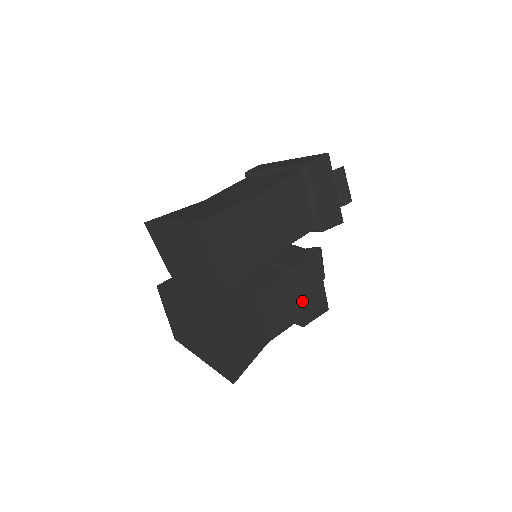
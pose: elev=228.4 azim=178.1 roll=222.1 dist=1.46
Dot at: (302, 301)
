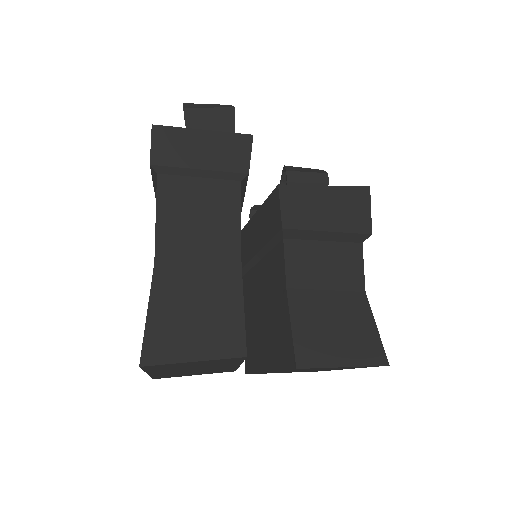
Dot at: (334, 227)
